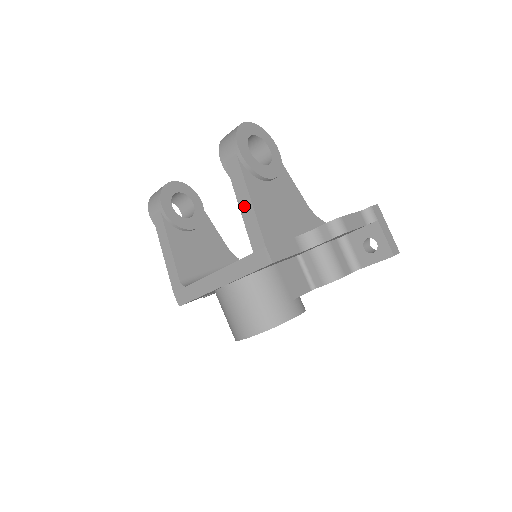
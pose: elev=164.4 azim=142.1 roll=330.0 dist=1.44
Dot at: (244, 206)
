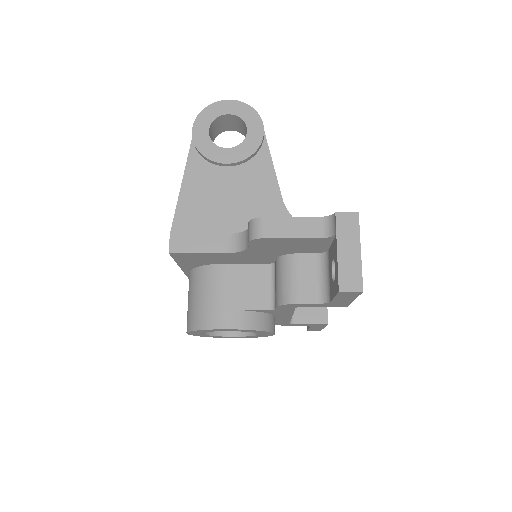
Dot at: occluded
